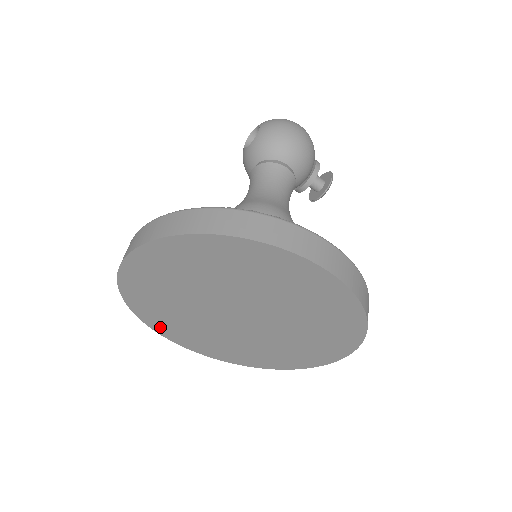
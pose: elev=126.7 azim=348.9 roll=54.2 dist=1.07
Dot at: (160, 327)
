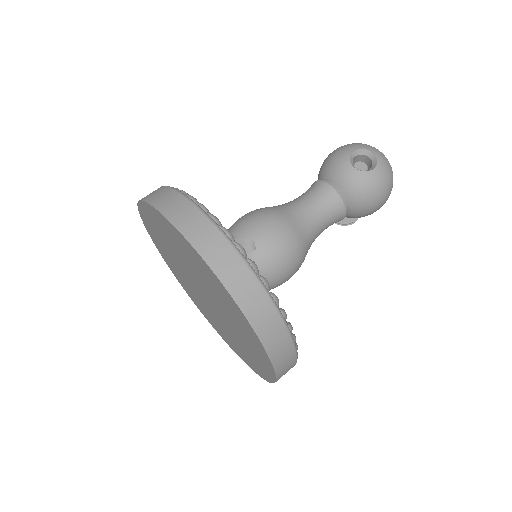
Dot at: (145, 214)
